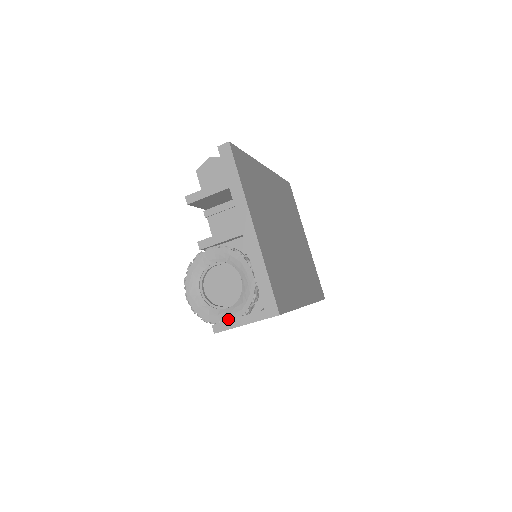
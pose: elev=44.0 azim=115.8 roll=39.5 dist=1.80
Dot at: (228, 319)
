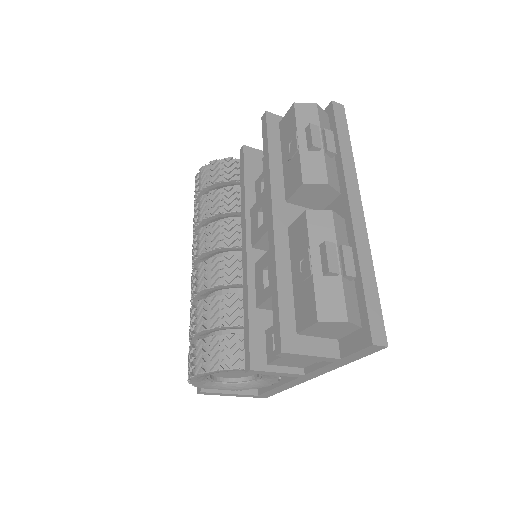
Dot at: (219, 389)
